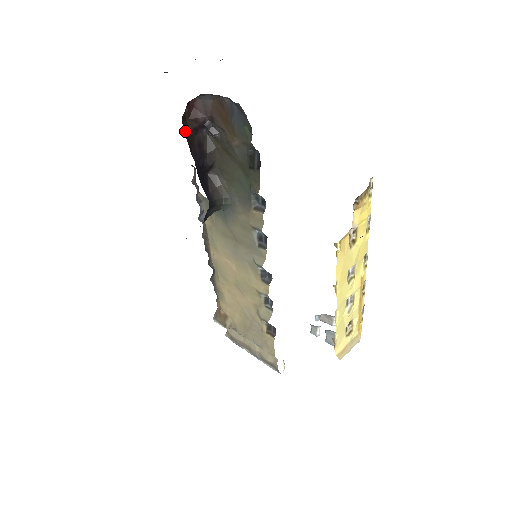
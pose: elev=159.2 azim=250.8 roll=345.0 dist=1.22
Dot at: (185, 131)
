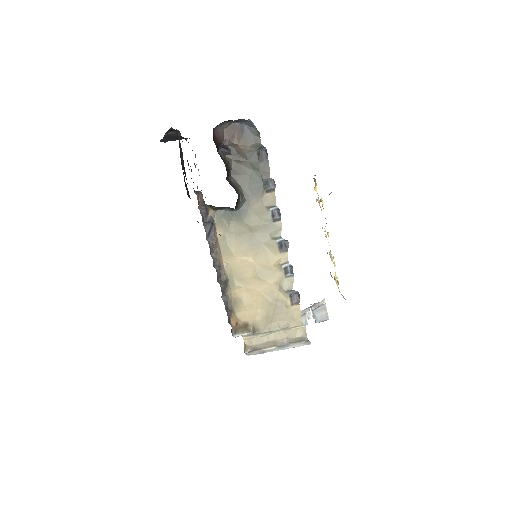
Dot at: occluded
